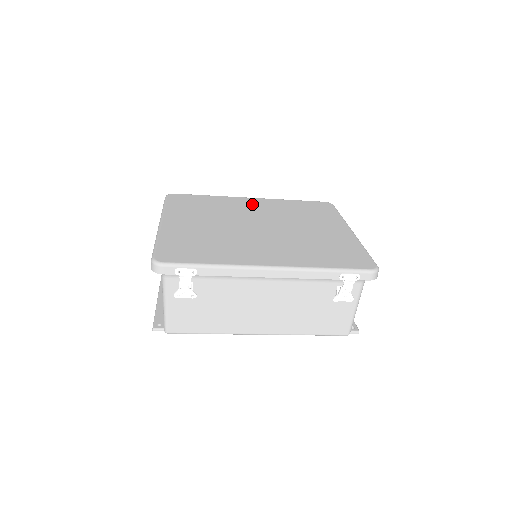
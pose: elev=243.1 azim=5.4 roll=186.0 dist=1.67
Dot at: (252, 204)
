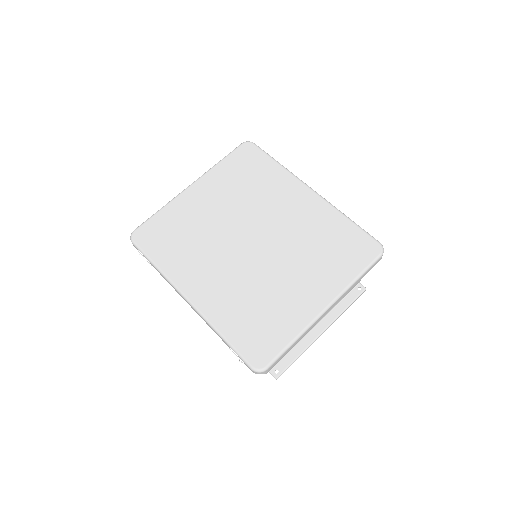
Dot at: (295, 202)
